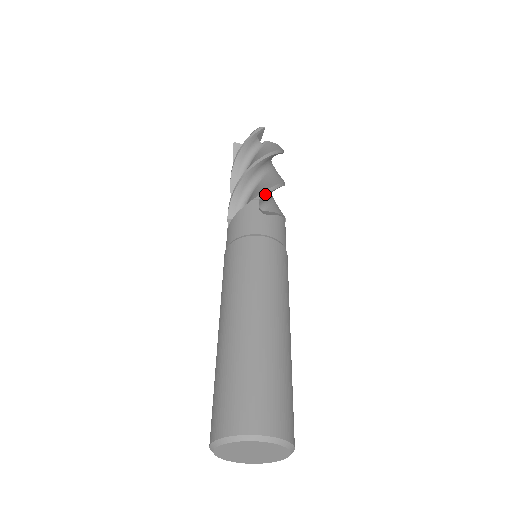
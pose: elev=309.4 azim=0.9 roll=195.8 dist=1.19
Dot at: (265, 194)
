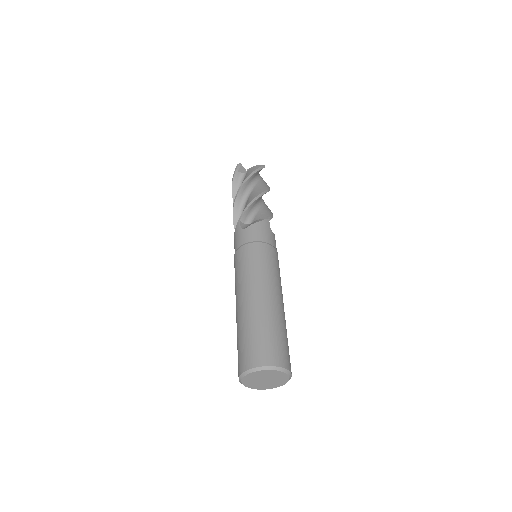
Dot at: (243, 214)
